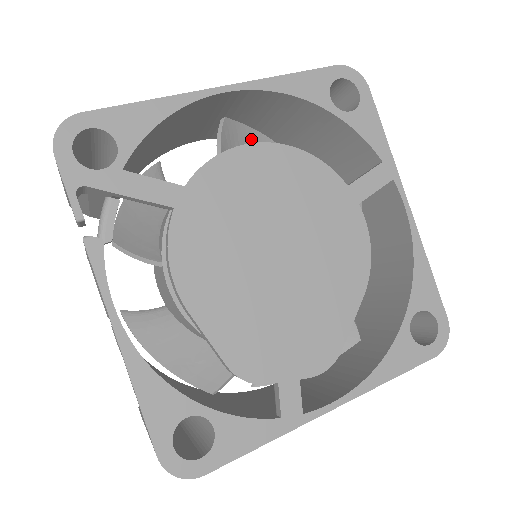
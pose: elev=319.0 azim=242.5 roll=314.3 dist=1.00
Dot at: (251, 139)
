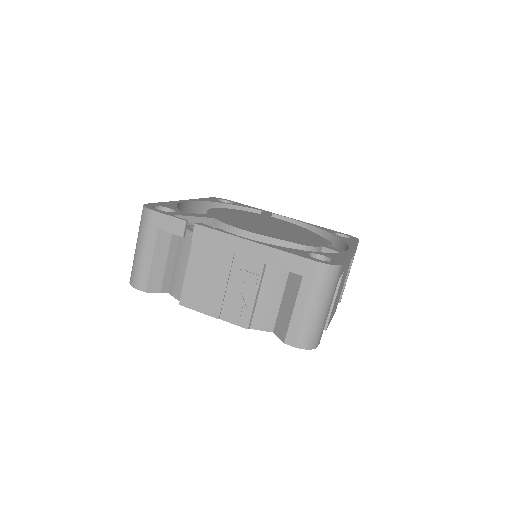
Dot at: occluded
